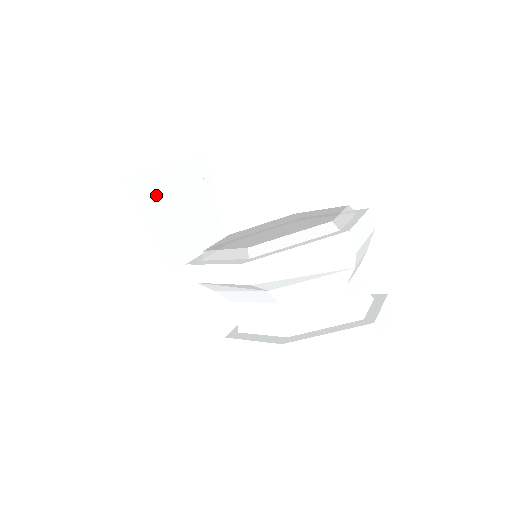
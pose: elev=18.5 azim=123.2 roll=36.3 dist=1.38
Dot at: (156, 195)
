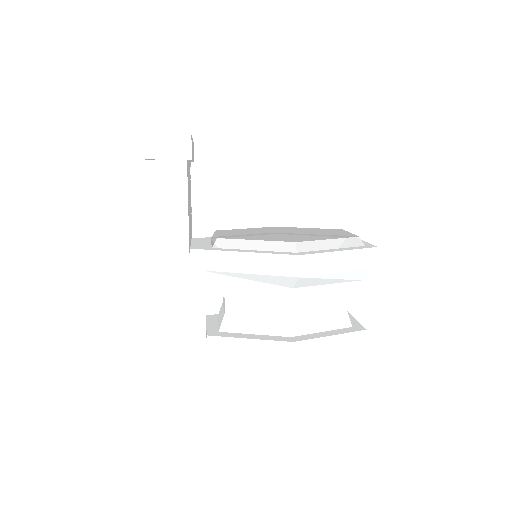
Dot at: (188, 165)
